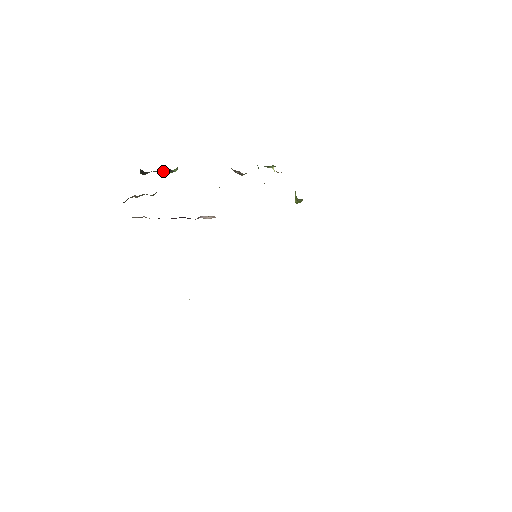
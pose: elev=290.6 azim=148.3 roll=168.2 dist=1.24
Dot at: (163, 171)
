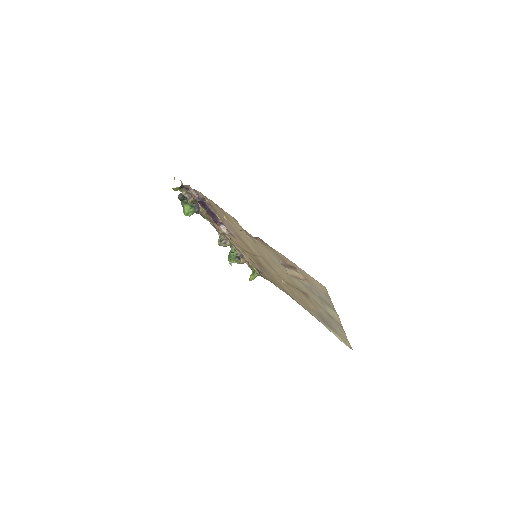
Dot at: (187, 207)
